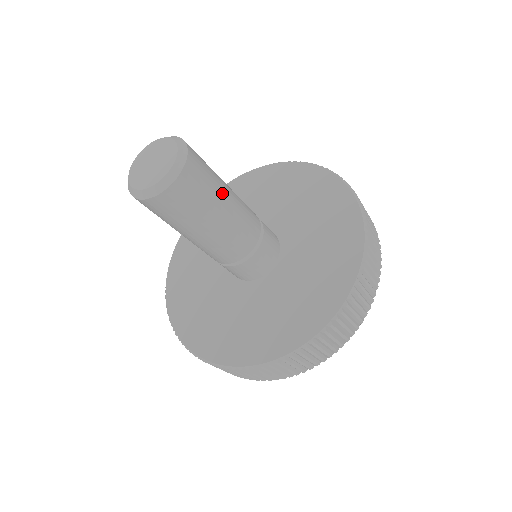
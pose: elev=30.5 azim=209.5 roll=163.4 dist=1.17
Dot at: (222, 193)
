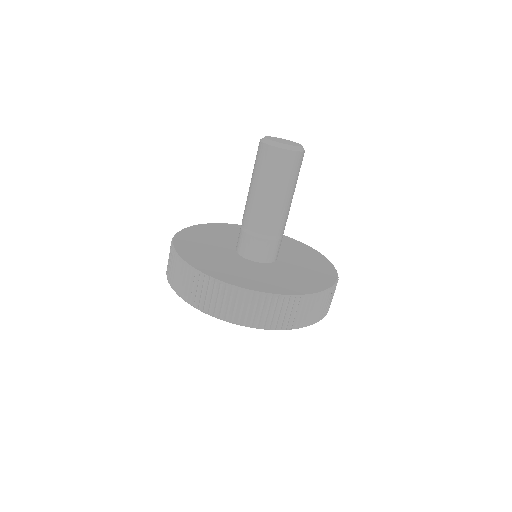
Dot at: (292, 188)
